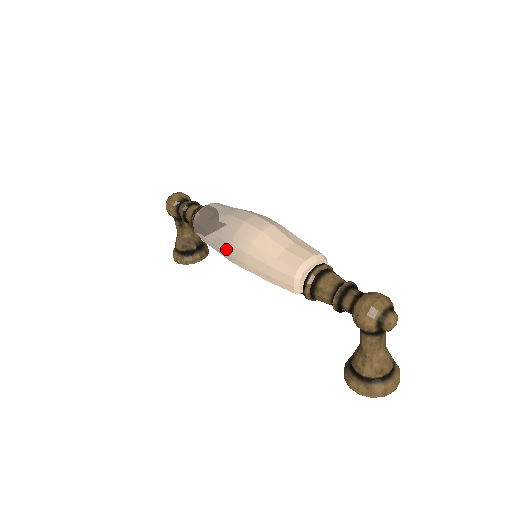
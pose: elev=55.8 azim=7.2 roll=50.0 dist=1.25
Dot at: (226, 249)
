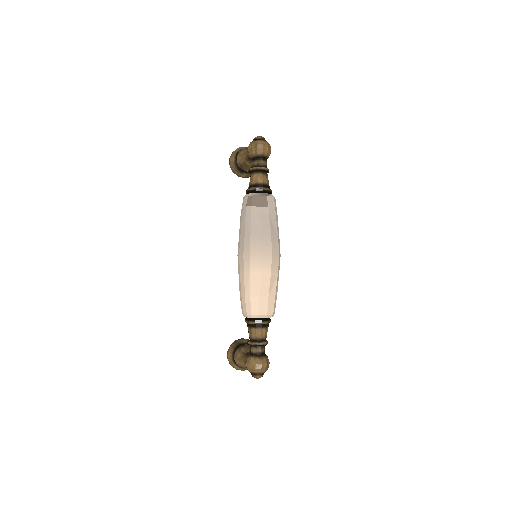
Dot at: (241, 248)
